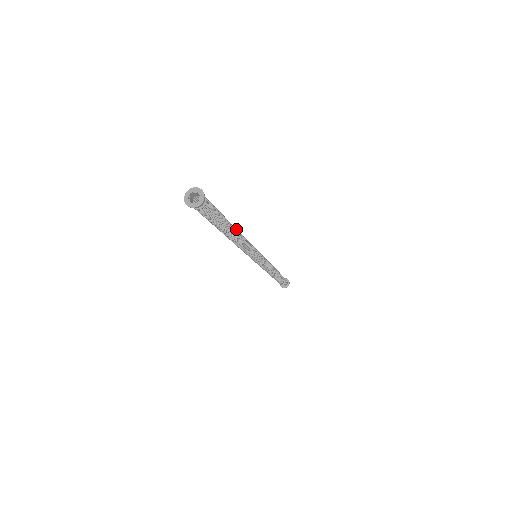
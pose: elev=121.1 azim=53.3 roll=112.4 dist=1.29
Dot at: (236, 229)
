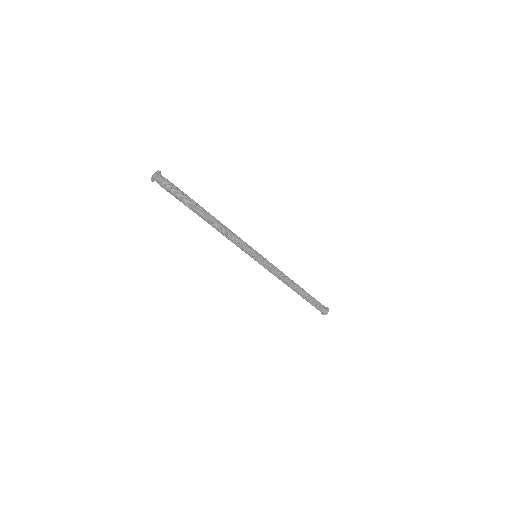
Dot at: (211, 215)
